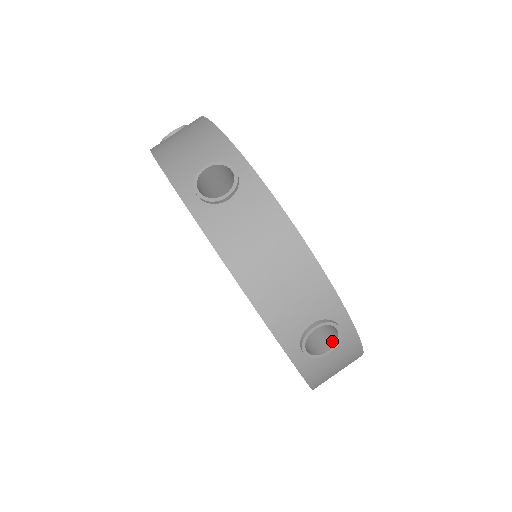
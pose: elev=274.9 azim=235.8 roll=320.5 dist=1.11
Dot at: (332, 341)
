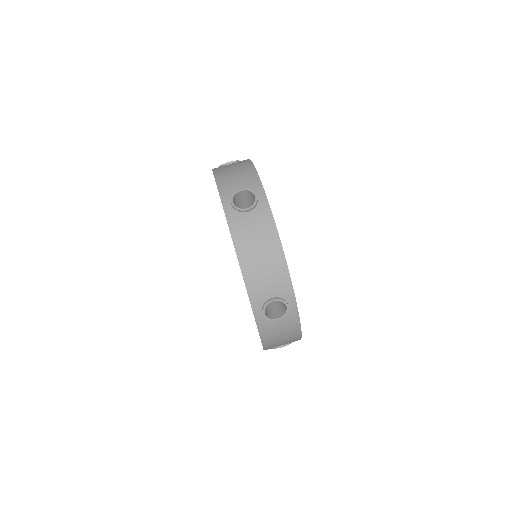
Dot at: (282, 314)
